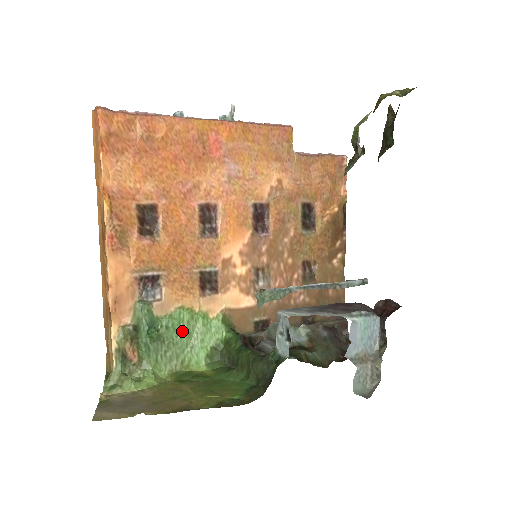
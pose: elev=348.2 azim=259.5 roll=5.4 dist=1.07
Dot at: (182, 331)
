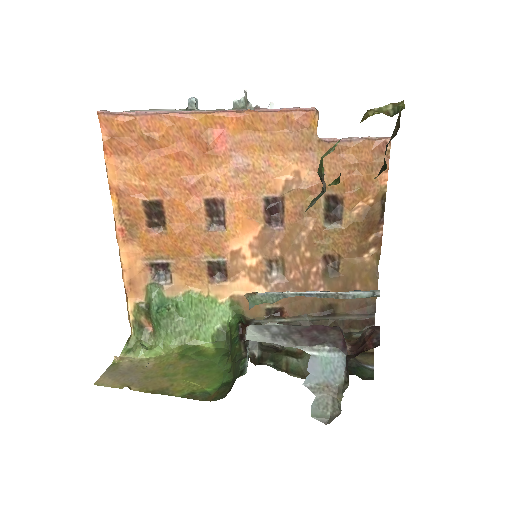
Dot at: (191, 312)
